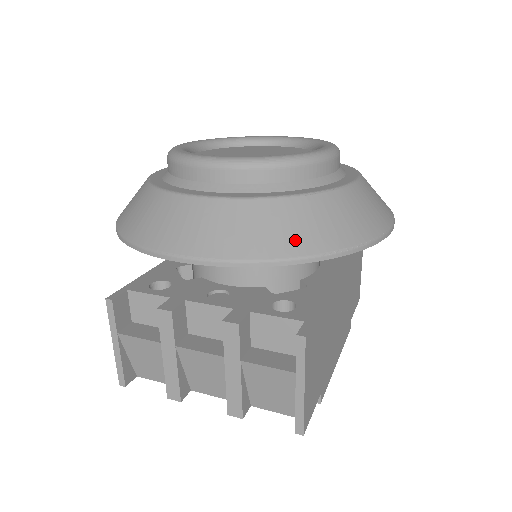
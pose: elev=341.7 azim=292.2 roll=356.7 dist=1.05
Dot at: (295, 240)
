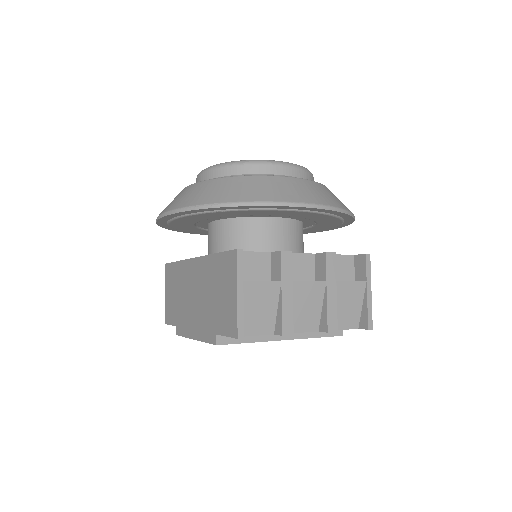
Dot at: (344, 205)
